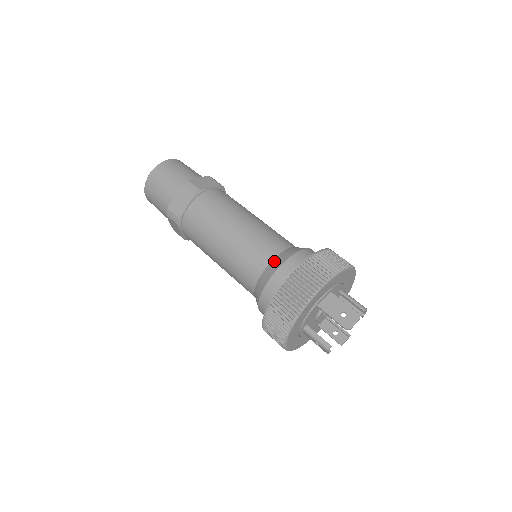
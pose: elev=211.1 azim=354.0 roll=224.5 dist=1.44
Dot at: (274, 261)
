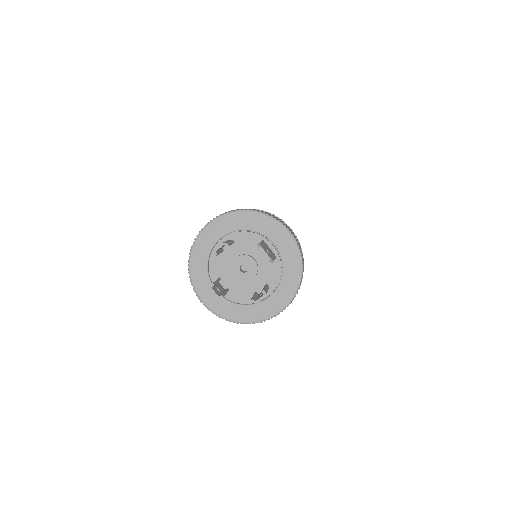
Dot at: occluded
